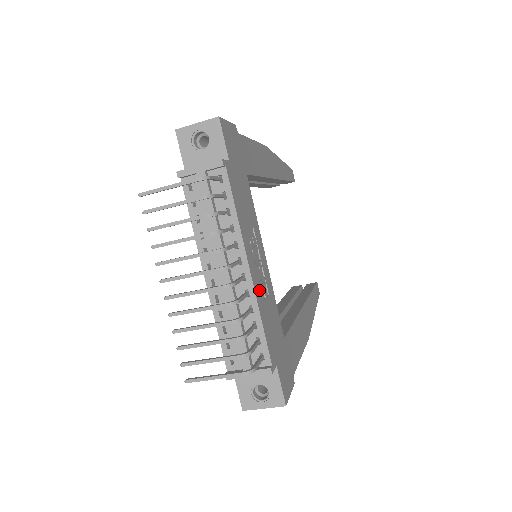
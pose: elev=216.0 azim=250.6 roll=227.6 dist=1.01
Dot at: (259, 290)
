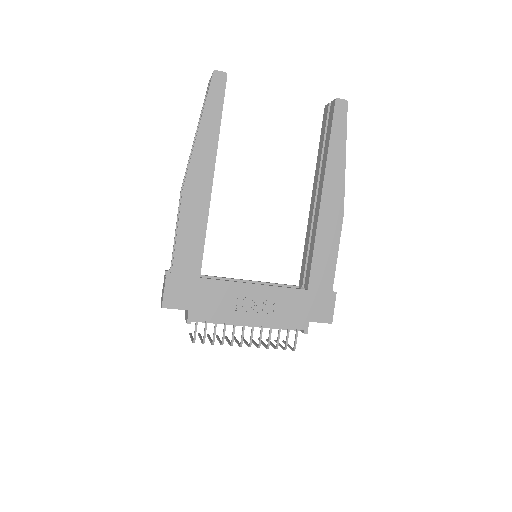
Dot at: (266, 317)
